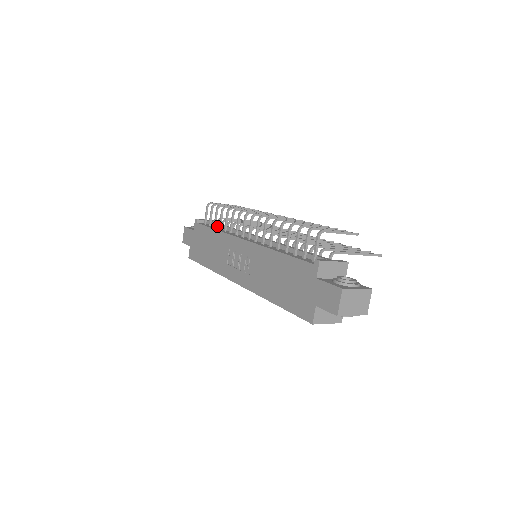
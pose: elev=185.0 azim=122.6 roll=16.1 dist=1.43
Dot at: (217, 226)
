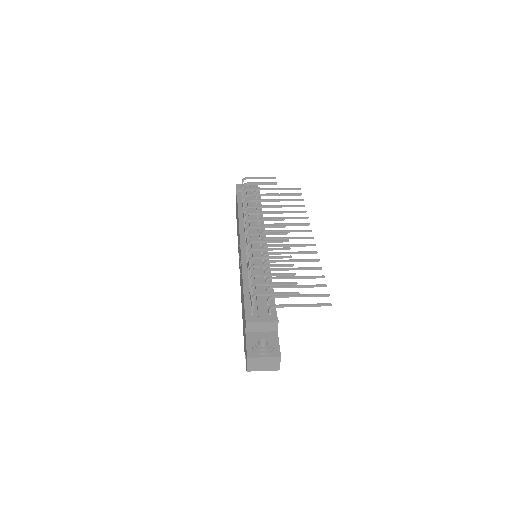
Dot at: (247, 204)
